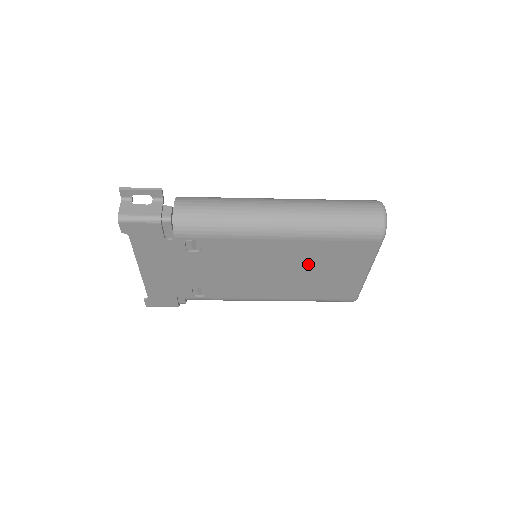
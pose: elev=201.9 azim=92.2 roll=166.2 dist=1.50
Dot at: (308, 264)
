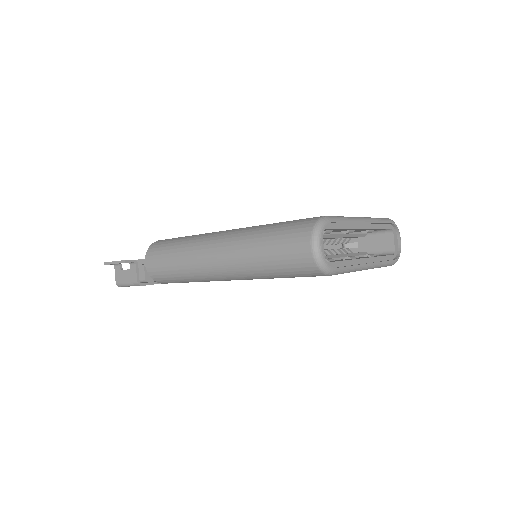
Dot at: occluded
